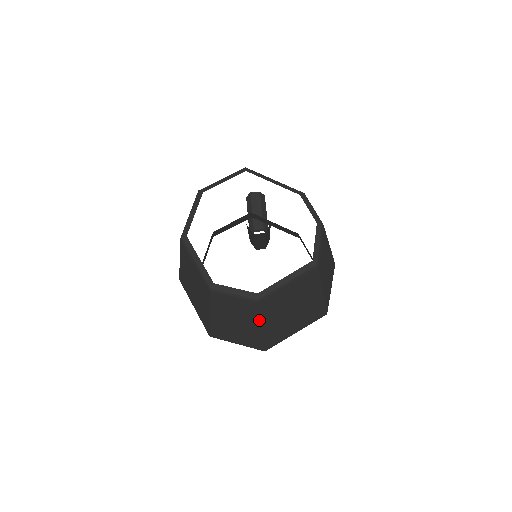
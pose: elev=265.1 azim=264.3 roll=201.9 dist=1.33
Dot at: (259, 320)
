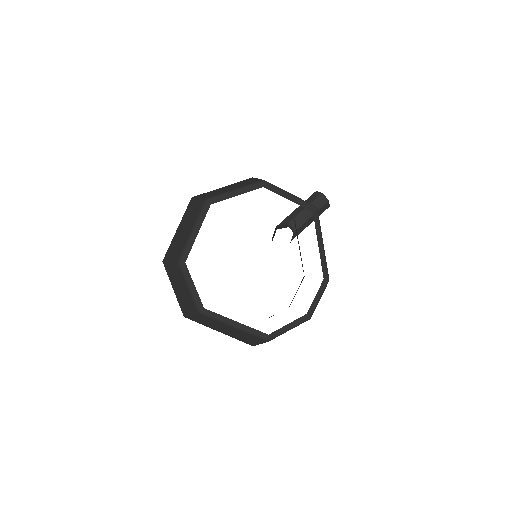
Dot at: (192, 312)
